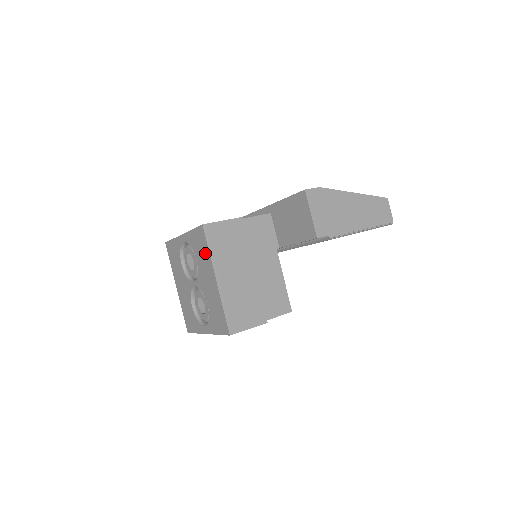
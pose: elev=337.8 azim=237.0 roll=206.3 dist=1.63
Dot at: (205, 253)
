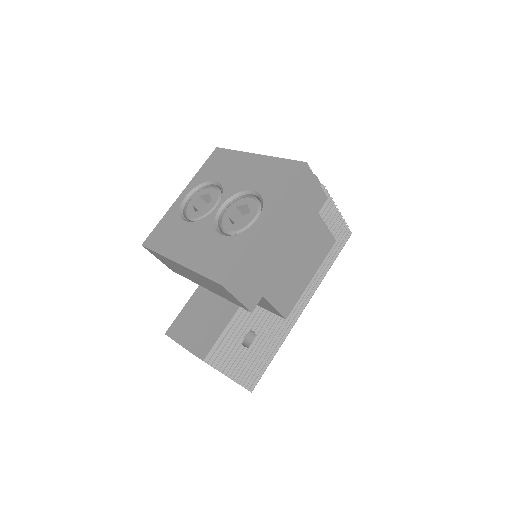
Dot at: (229, 158)
